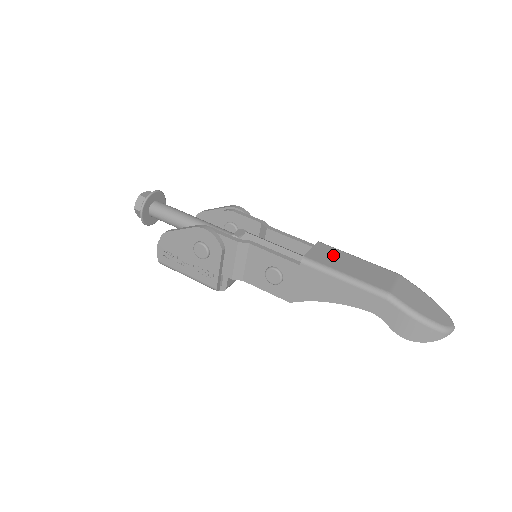
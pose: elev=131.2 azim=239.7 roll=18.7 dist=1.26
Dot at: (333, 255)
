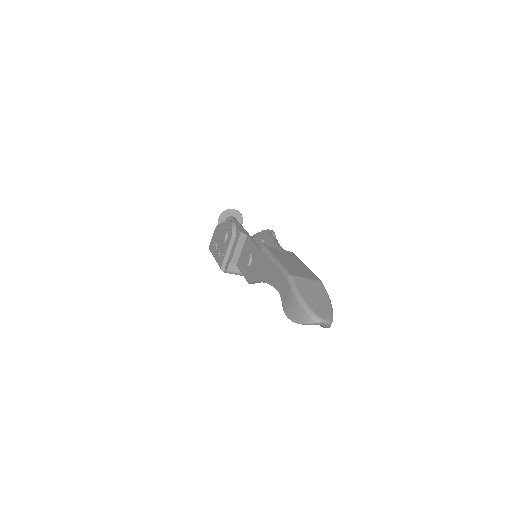
Dot at: (288, 256)
